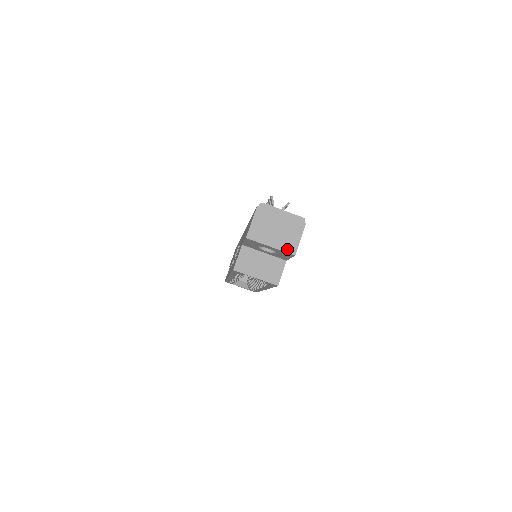
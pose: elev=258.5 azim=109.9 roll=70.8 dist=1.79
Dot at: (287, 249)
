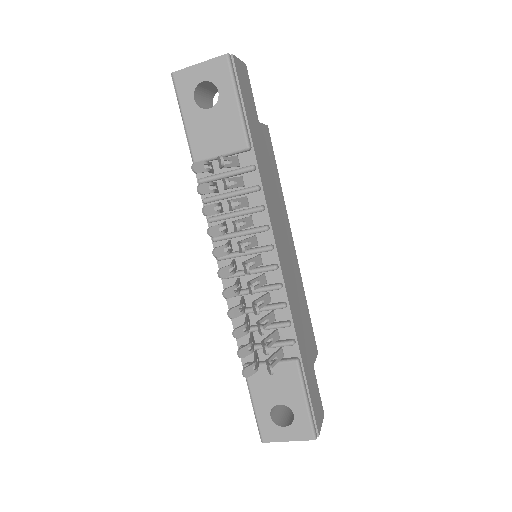
Dot at: occluded
